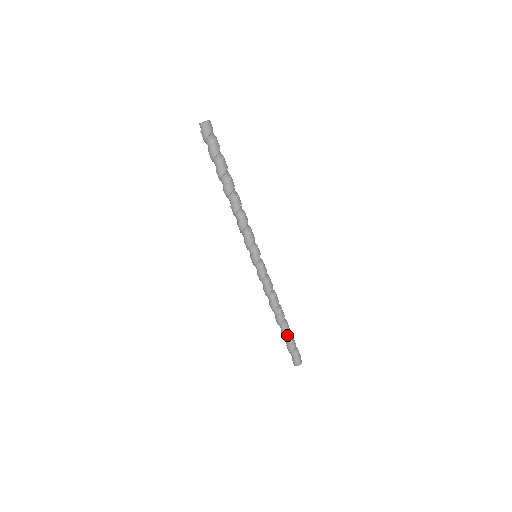
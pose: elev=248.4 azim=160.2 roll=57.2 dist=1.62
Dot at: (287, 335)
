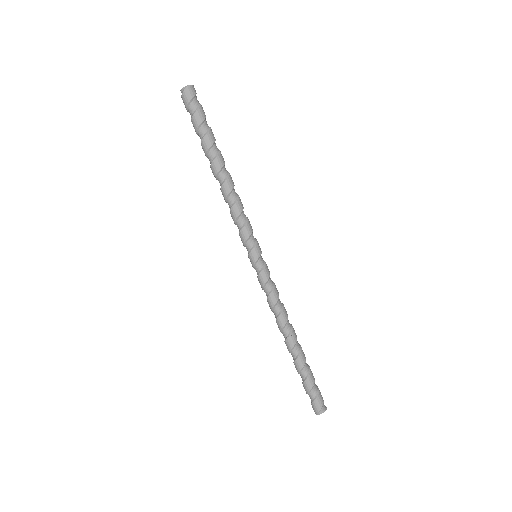
Dot at: (300, 368)
